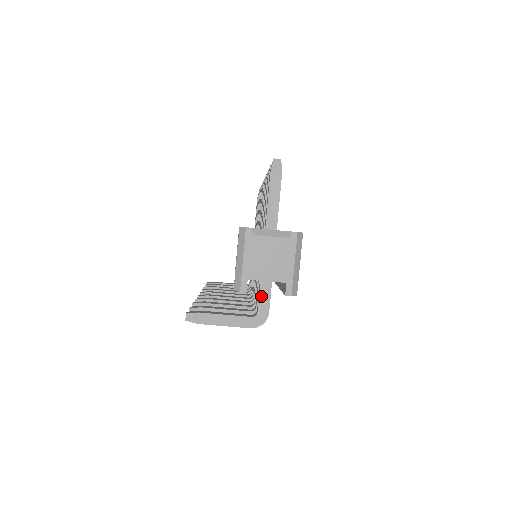
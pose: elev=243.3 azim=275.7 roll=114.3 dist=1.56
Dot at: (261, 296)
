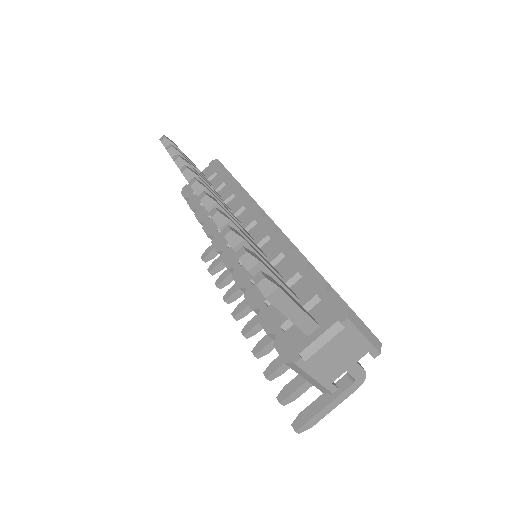
Dot at: (348, 370)
